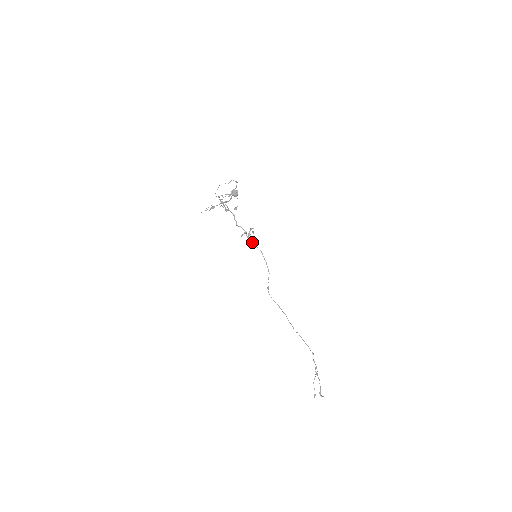
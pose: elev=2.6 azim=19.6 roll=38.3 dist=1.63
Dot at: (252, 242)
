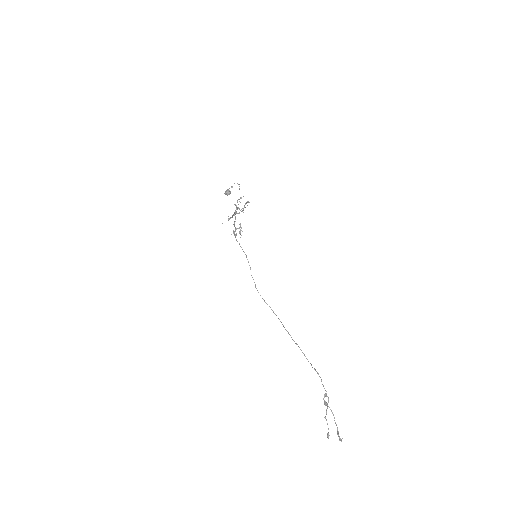
Dot at: (235, 236)
